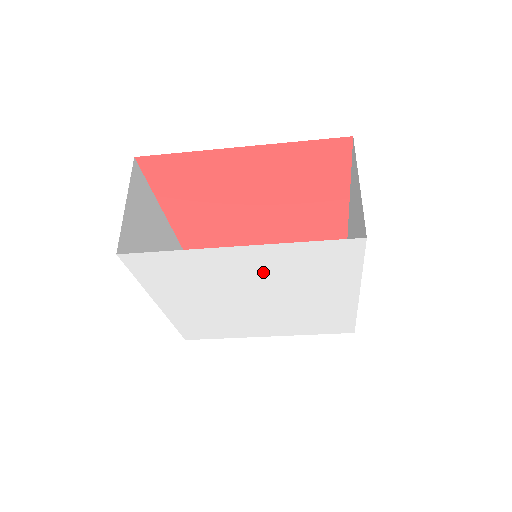
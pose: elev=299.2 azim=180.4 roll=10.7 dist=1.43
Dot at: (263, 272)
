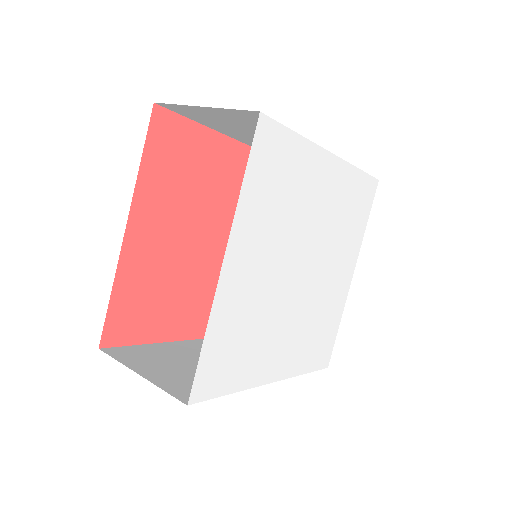
Dot at: (267, 248)
